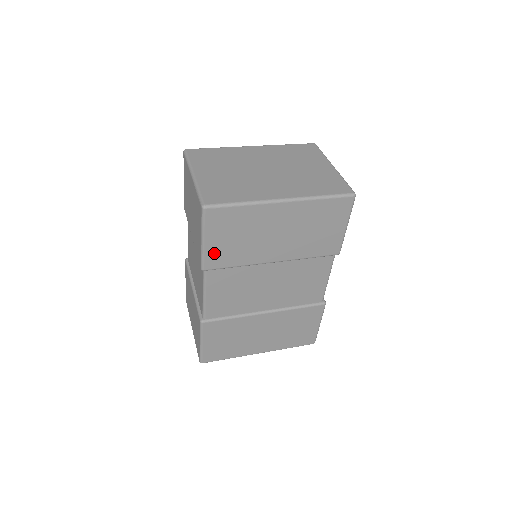
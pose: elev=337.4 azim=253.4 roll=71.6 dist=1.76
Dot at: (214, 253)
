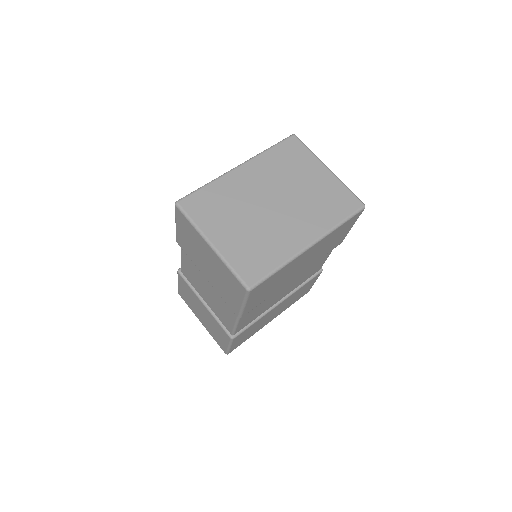
Dot at: (251, 305)
